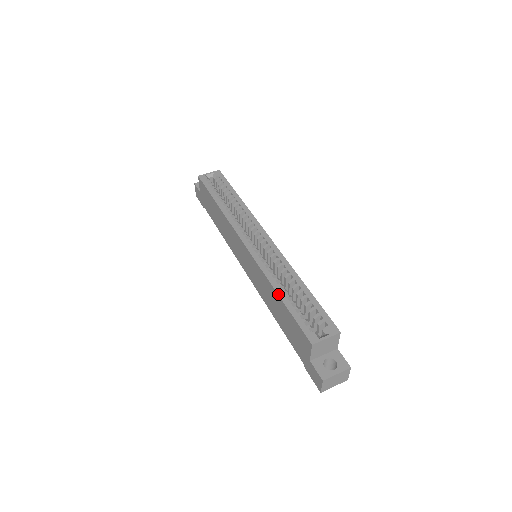
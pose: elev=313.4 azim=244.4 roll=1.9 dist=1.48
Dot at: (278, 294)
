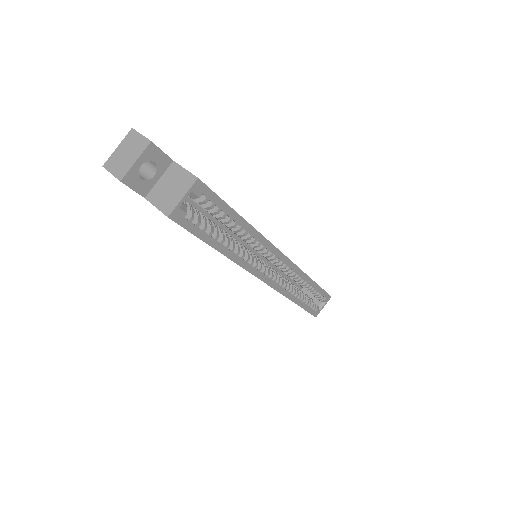
Dot at: (297, 304)
